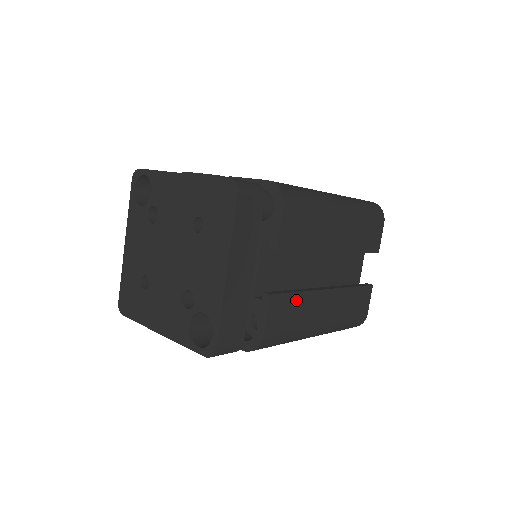
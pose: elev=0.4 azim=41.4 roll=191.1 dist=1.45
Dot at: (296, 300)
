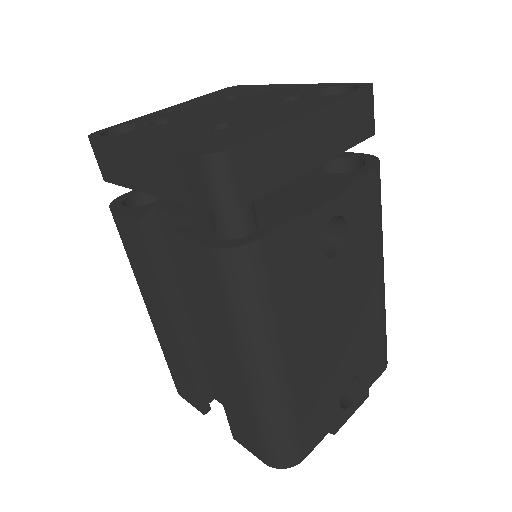
Dot at: occluded
